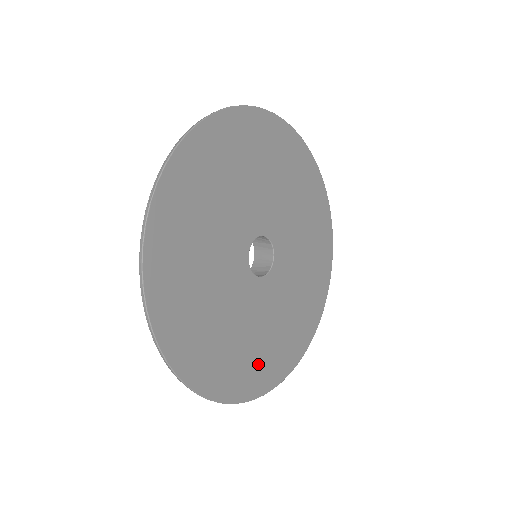
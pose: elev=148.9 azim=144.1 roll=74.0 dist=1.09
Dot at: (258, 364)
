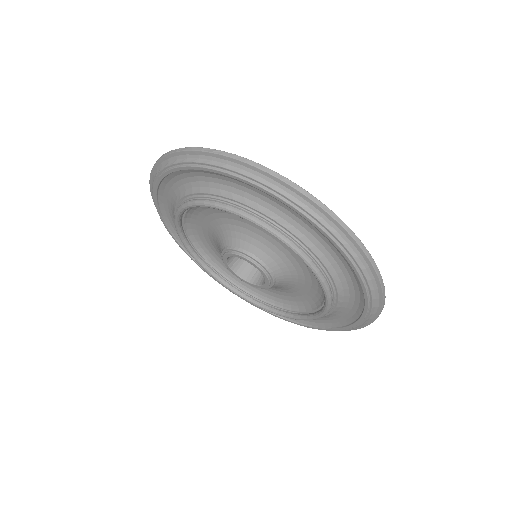
Dot at: occluded
